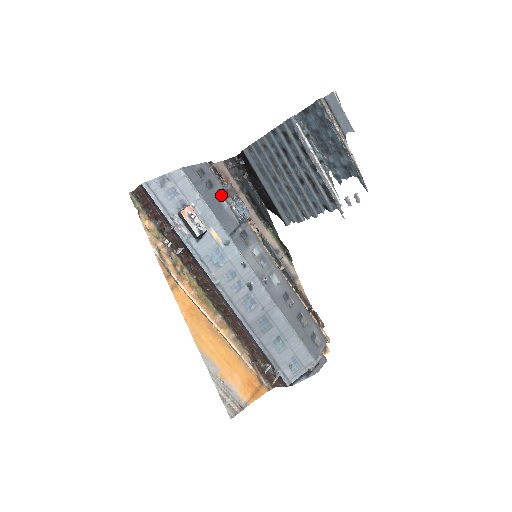
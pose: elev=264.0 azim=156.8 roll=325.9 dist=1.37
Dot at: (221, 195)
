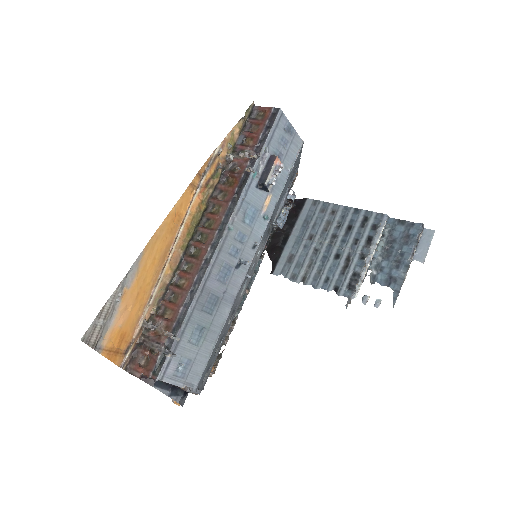
Dot at: (288, 193)
